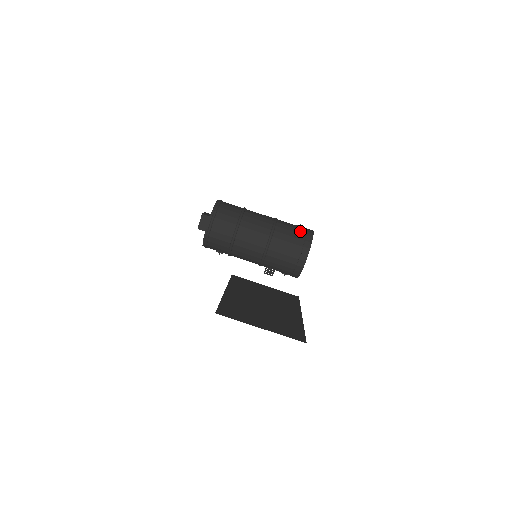
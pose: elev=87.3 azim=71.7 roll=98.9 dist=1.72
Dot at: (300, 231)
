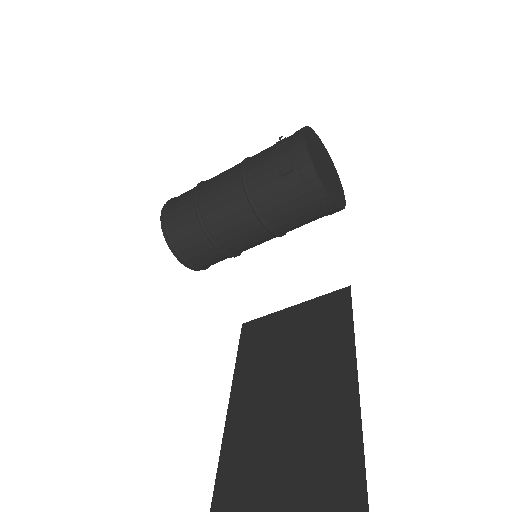
Dot at: (283, 157)
